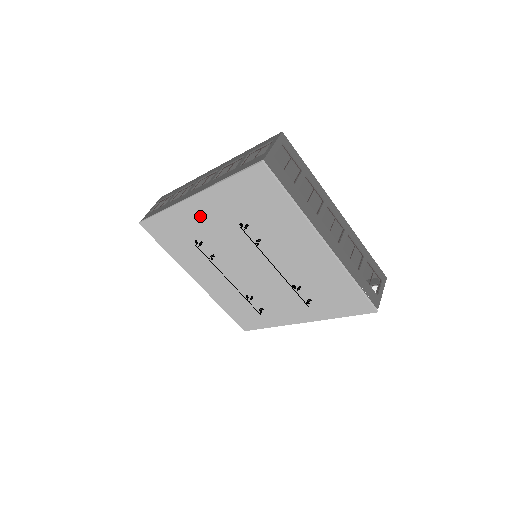
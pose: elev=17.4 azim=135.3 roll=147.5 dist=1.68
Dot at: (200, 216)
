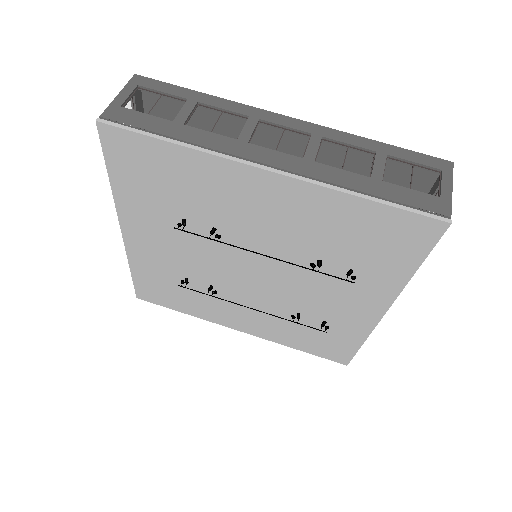
Dot at: (151, 247)
